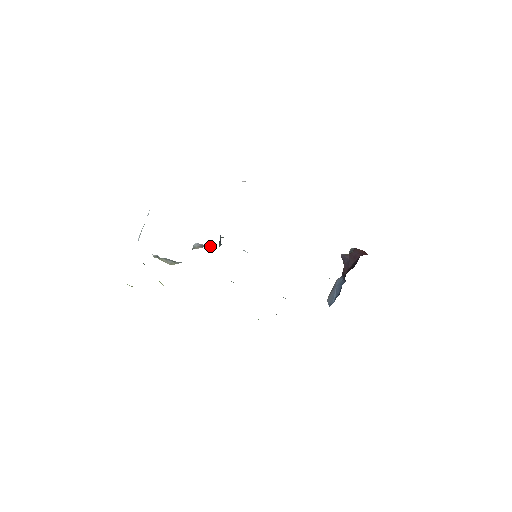
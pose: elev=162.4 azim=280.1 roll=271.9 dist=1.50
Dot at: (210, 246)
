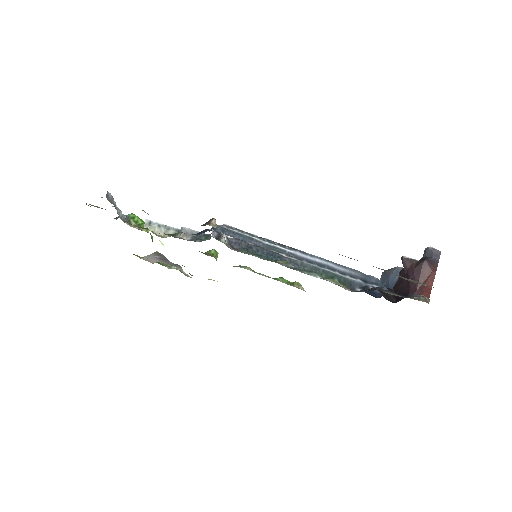
Dot at: occluded
